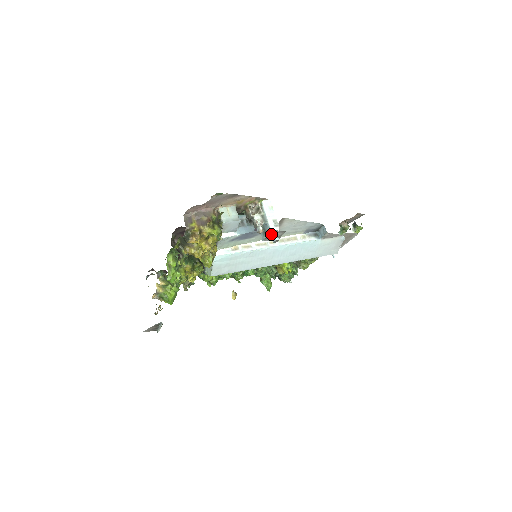
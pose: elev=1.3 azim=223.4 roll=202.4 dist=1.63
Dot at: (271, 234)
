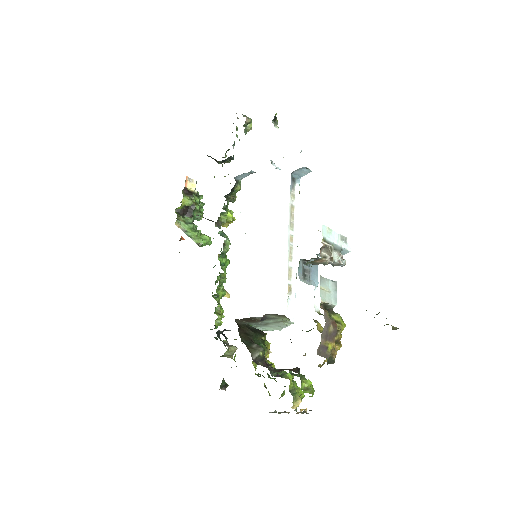
Dot at: (342, 251)
